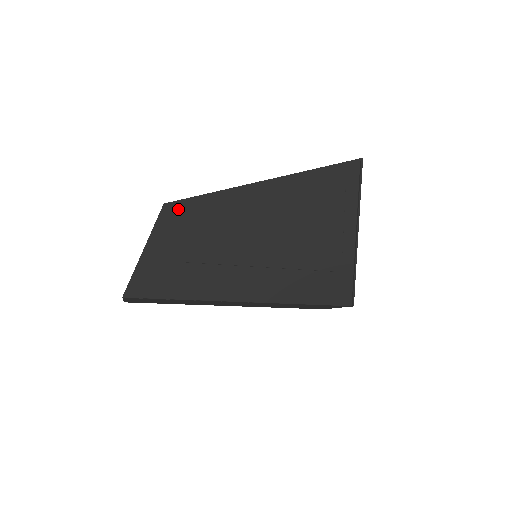
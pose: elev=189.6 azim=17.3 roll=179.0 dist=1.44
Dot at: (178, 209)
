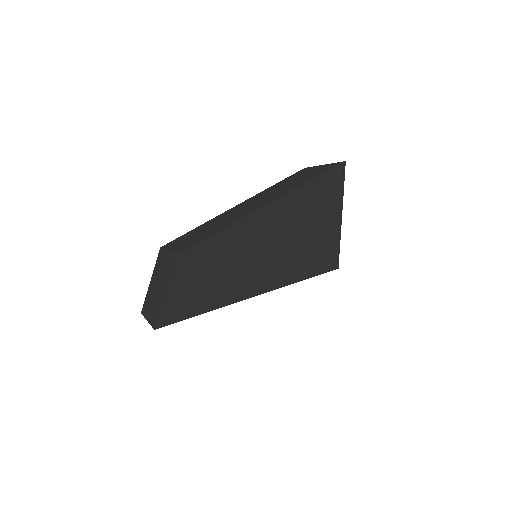
Dot at: (192, 254)
